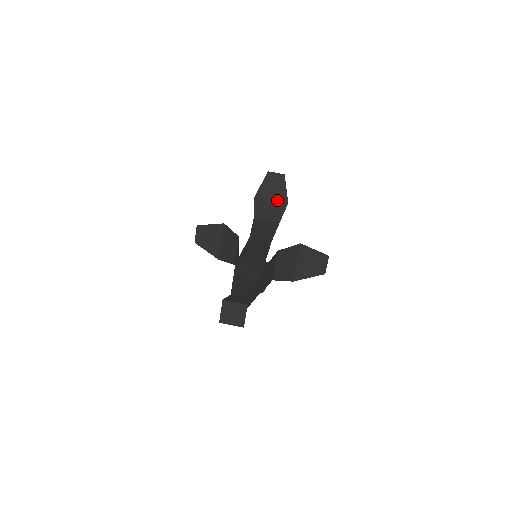
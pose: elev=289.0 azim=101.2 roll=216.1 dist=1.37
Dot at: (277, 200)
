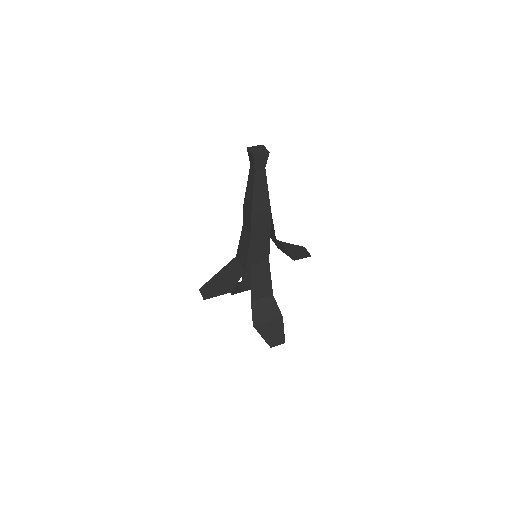
Dot at: occluded
